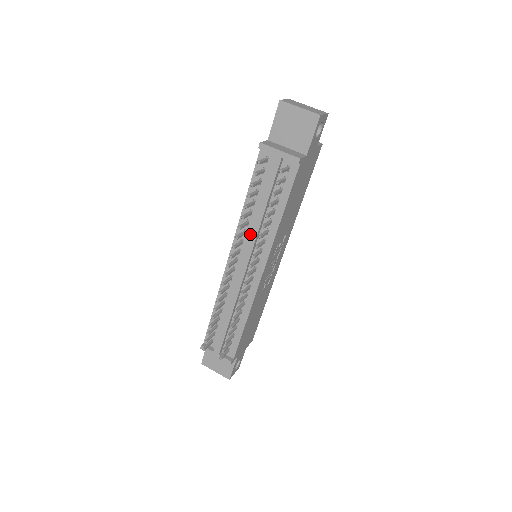
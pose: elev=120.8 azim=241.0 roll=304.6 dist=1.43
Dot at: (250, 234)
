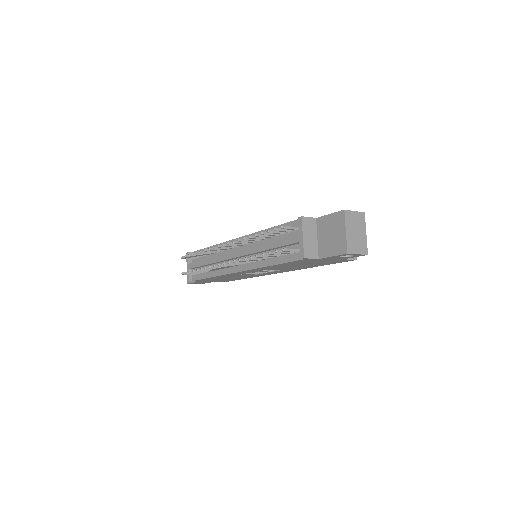
Dot at: (251, 247)
